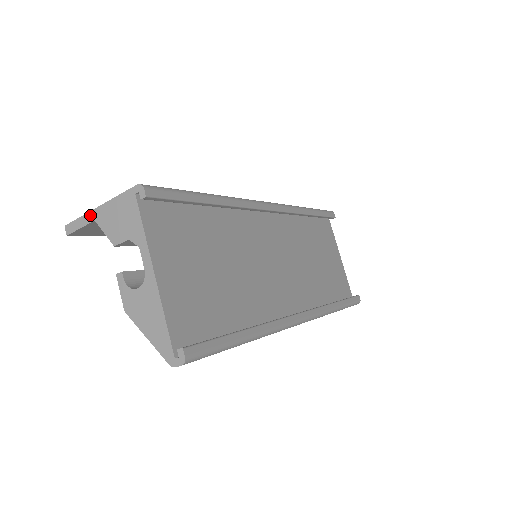
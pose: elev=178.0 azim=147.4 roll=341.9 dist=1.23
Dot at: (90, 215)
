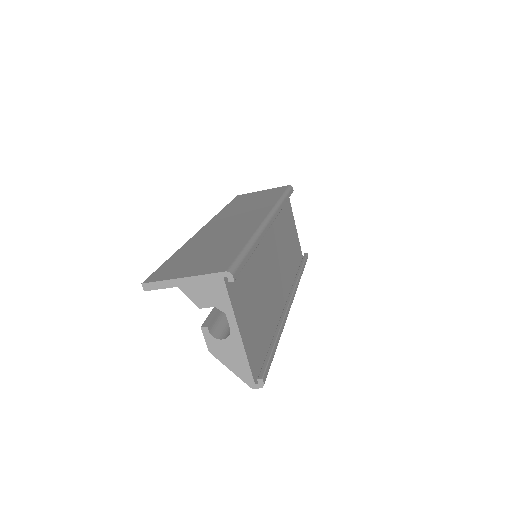
Dot at: (173, 282)
